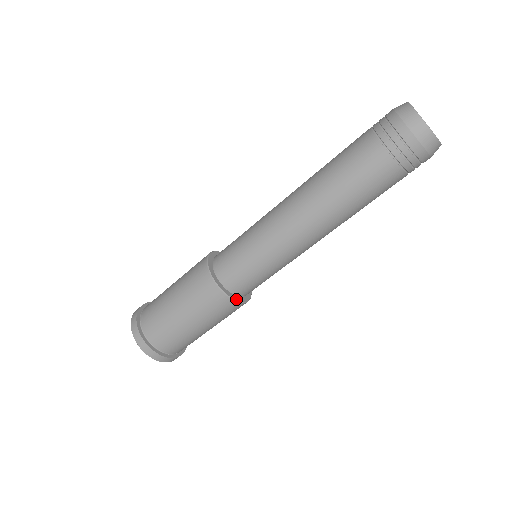
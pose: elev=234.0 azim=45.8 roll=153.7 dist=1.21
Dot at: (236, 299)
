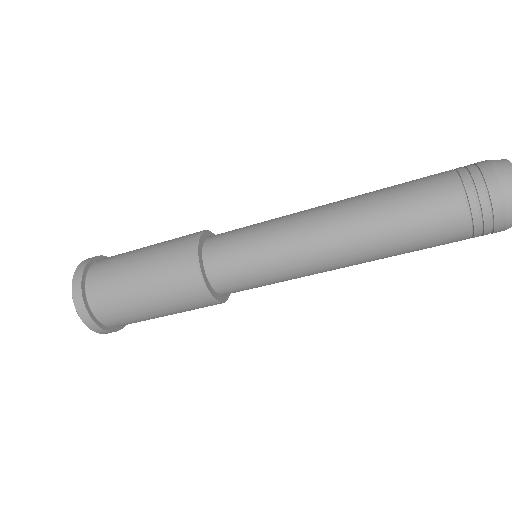
Dot at: (226, 299)
